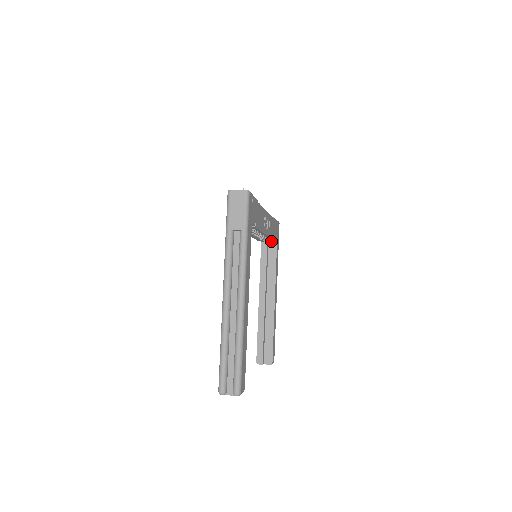
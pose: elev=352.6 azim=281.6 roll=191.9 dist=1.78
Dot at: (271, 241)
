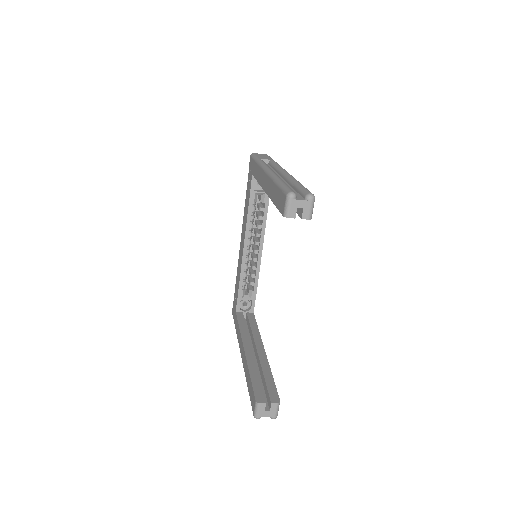
Dot at: (247, 310)
